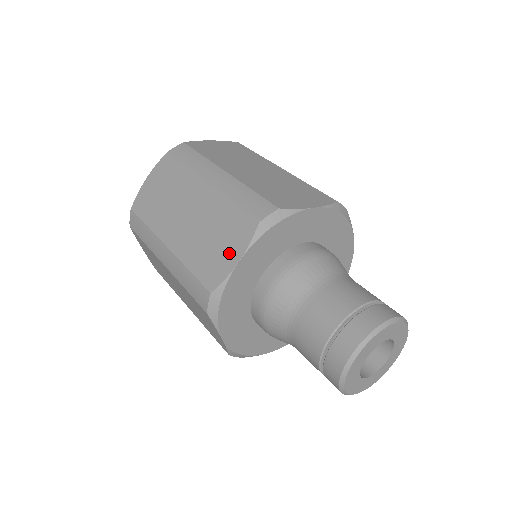
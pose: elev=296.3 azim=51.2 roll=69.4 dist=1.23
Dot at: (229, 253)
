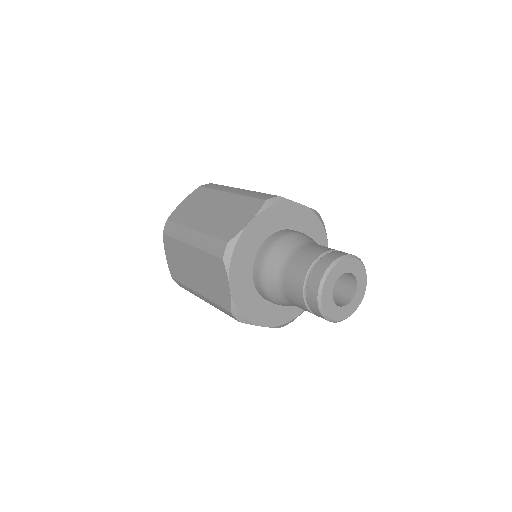
Dot at: (223, 285)
